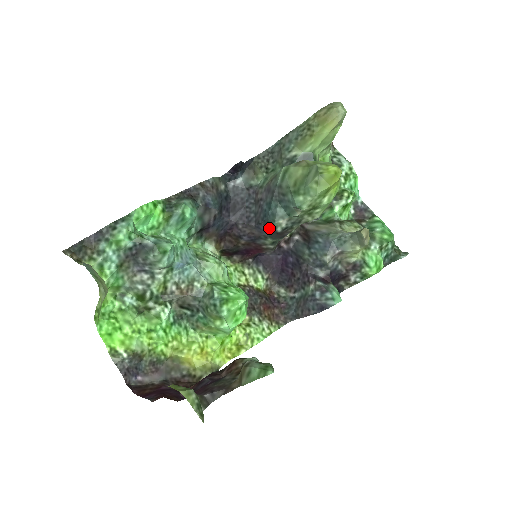
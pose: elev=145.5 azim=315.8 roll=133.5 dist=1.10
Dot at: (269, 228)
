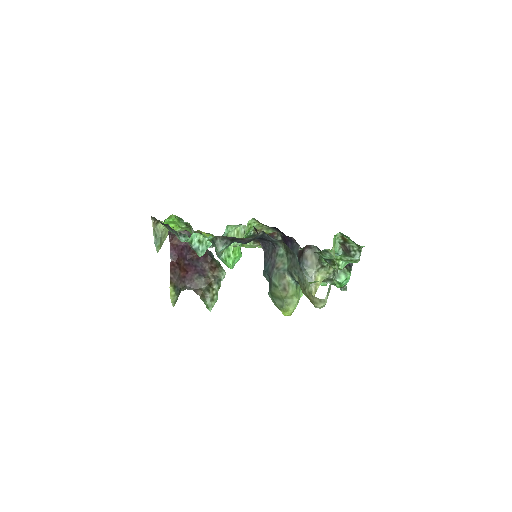
Dot at: occluded
